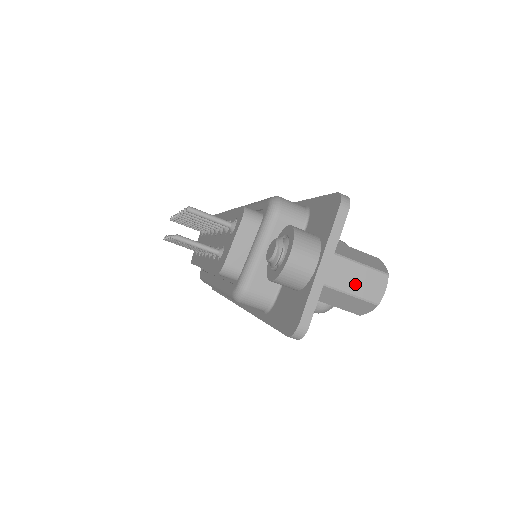
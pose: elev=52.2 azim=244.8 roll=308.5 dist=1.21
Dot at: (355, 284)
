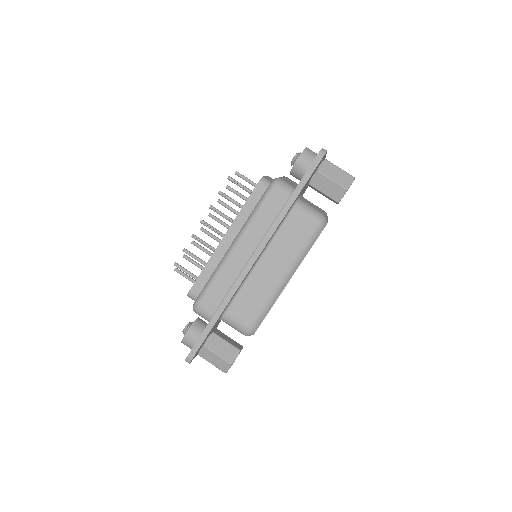
Dot at: occluded
